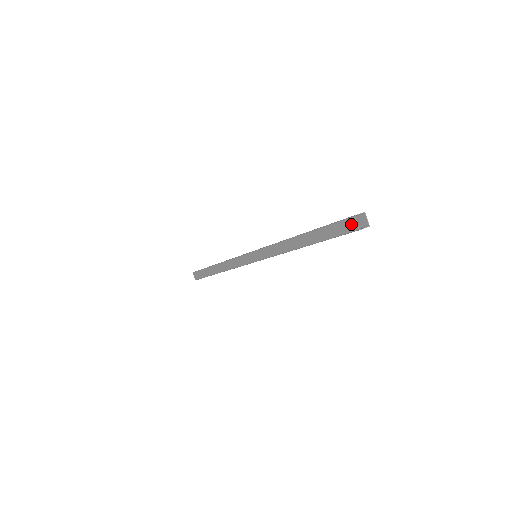
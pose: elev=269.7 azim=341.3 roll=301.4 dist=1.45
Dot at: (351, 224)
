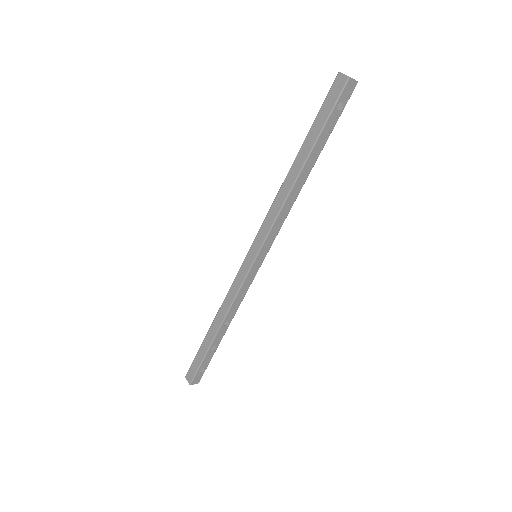
Dot at: (339, 82)
